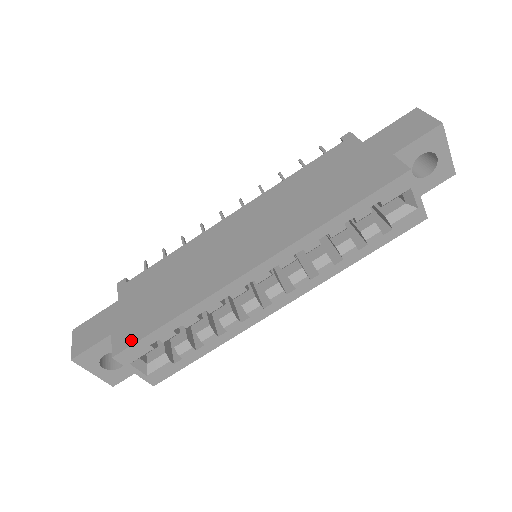
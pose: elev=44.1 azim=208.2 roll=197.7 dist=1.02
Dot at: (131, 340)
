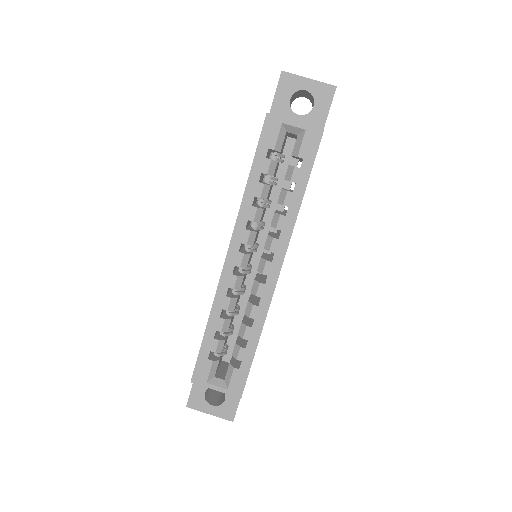
Dot at: (196, 363)
